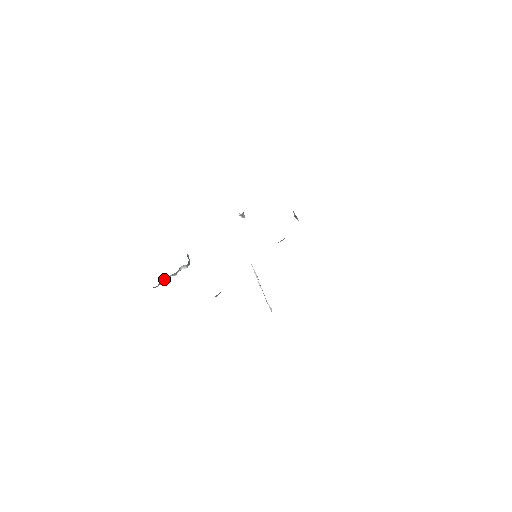
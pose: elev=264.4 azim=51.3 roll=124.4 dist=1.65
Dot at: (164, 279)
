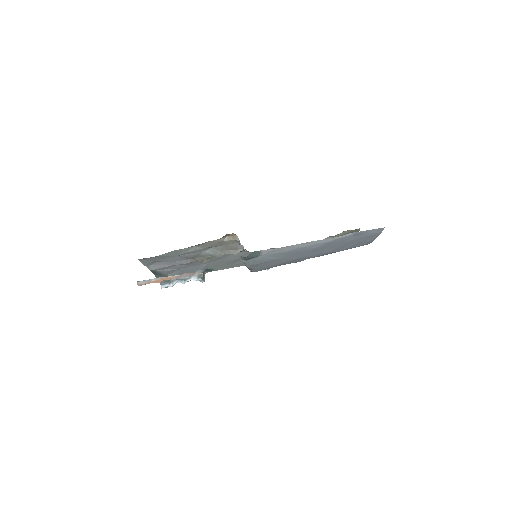
Dot at: (173, 281)
